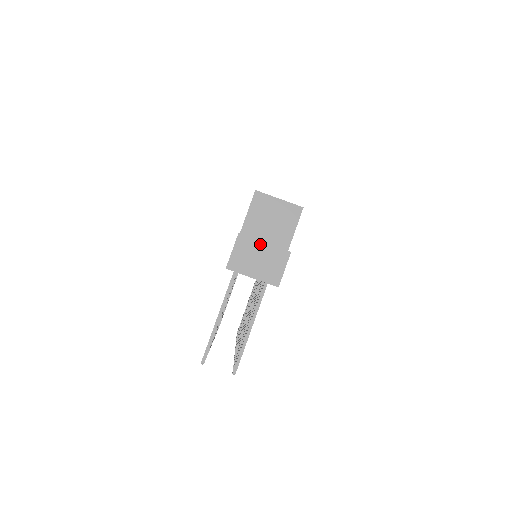
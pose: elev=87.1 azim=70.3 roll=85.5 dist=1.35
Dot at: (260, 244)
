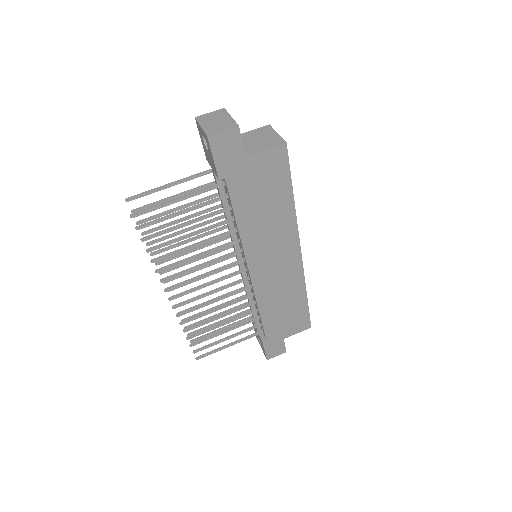
Dot at: (228, 116)
